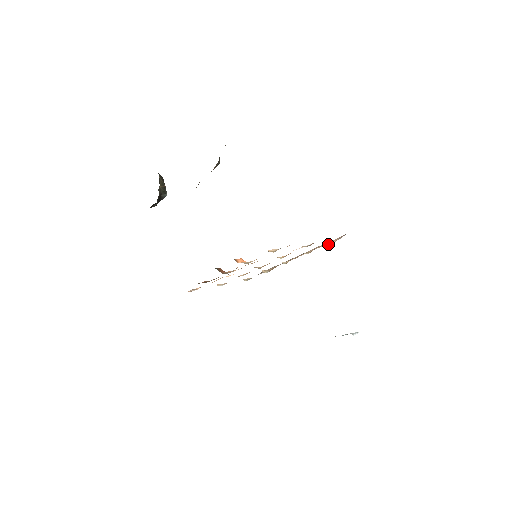
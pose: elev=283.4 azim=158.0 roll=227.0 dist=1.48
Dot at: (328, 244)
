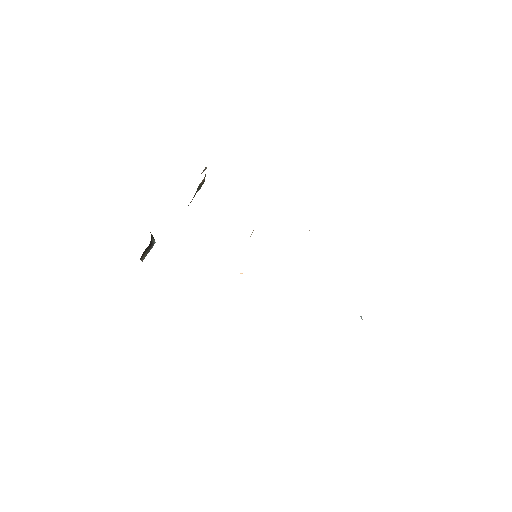
Dot at: occluded
